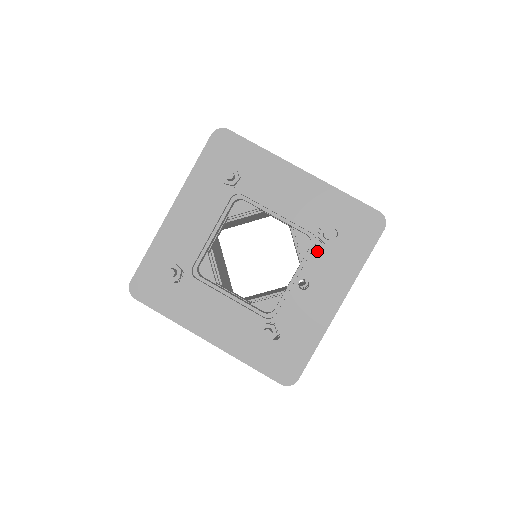
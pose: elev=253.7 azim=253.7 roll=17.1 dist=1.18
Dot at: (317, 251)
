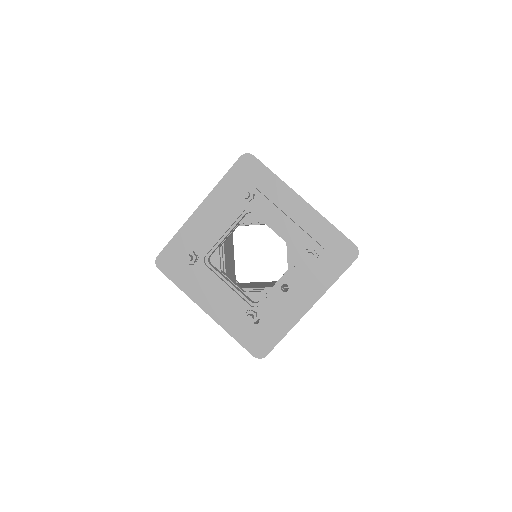
Dot at: (300, 265)
